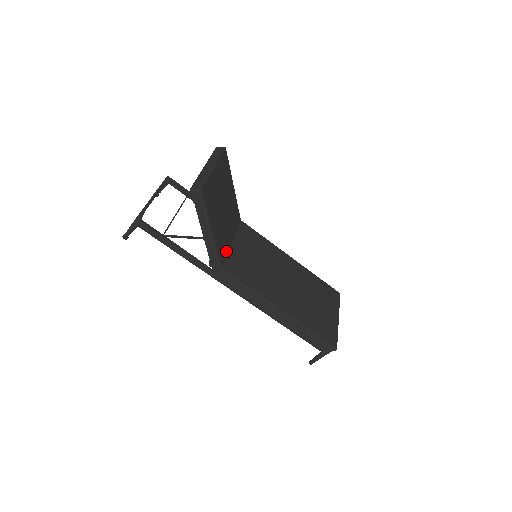
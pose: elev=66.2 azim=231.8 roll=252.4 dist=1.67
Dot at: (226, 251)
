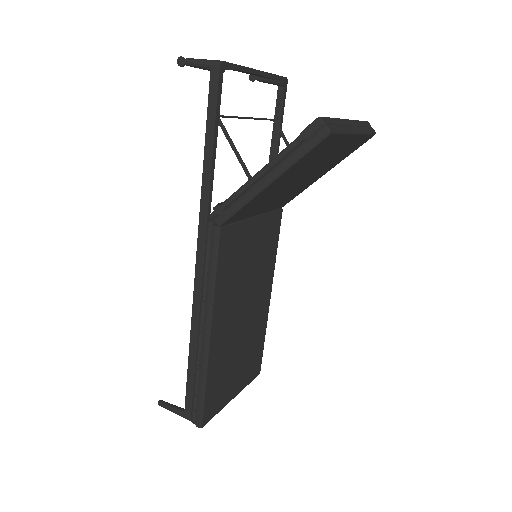
Dot at: (244, 216)
